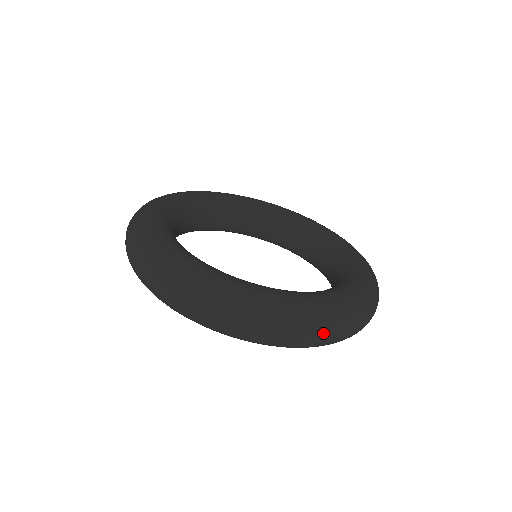
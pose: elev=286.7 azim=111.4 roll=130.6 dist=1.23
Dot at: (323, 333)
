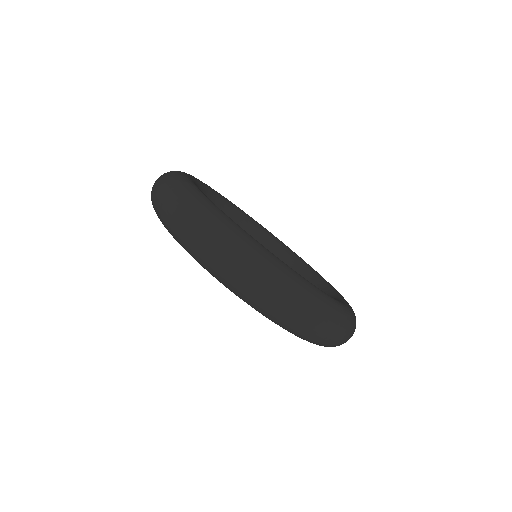
Dot at: (211, 237)
